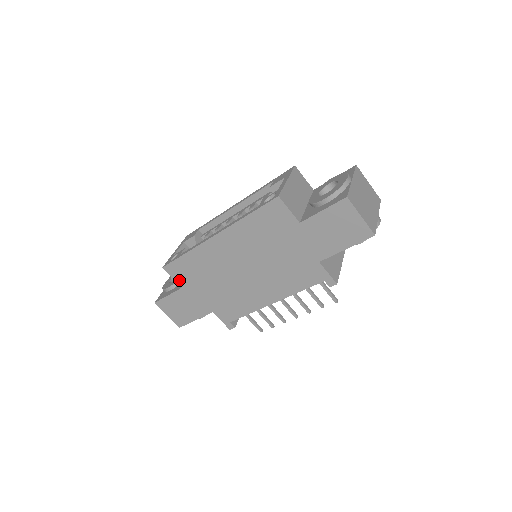
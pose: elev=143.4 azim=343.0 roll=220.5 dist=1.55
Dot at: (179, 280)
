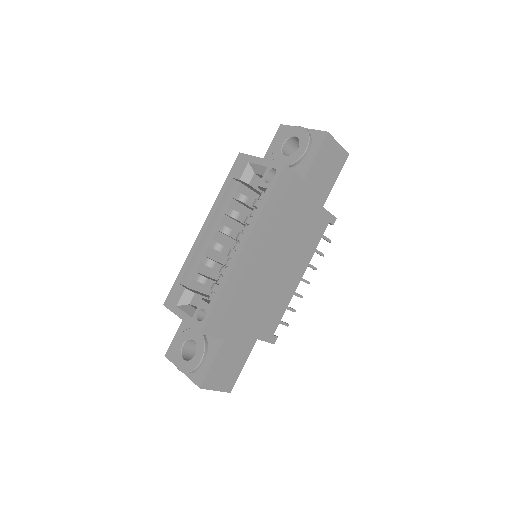
Dot at: (220, 333)
